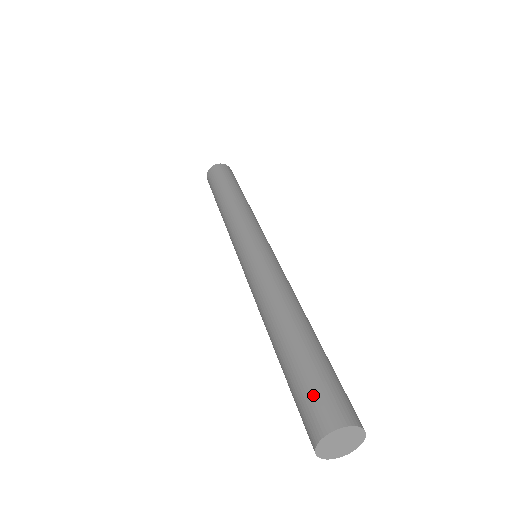
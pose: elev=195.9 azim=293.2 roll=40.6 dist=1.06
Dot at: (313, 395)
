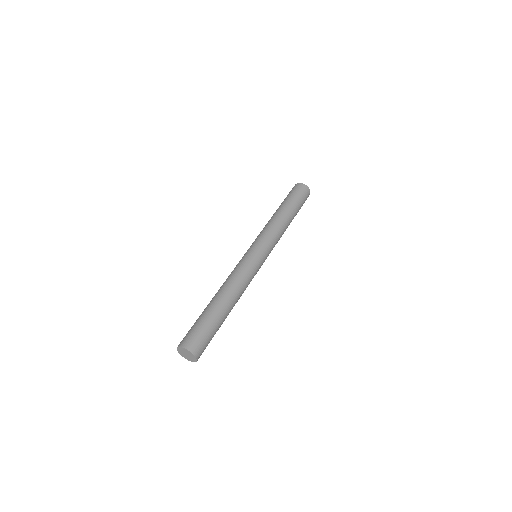
Dot at: (188, 332)
